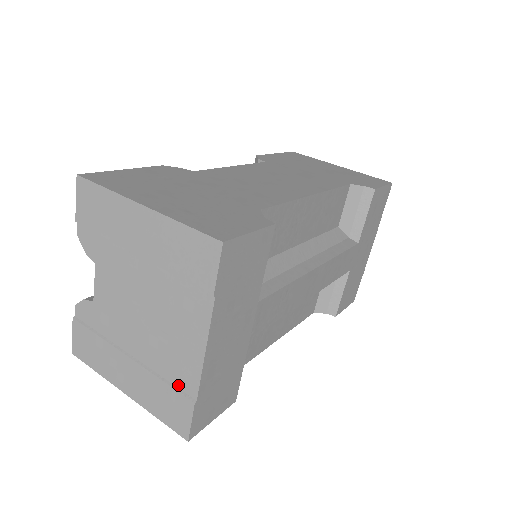
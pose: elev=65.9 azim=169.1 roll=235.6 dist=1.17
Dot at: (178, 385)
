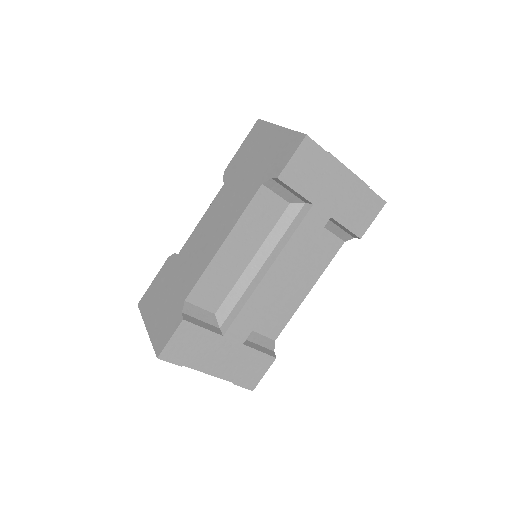
Dot at: occluded
